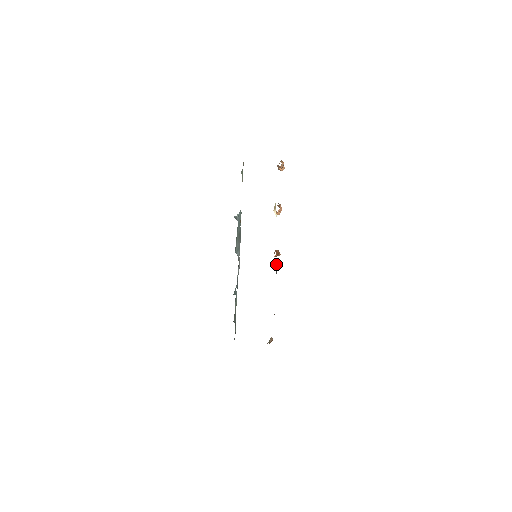
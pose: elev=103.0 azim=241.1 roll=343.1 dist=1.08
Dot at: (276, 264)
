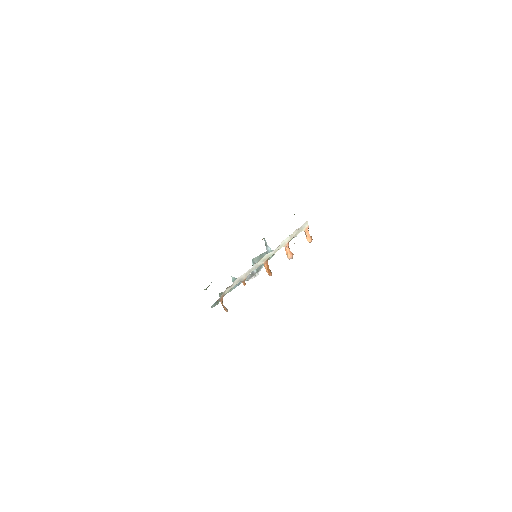
Dot at: (261, 263)
